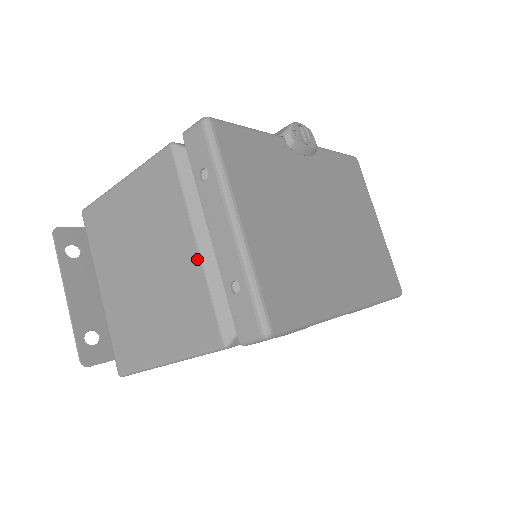
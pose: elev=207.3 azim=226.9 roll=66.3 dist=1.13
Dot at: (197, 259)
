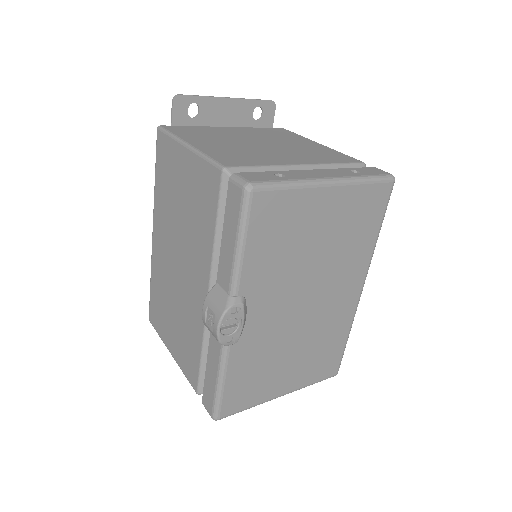
Dot at: occluded
